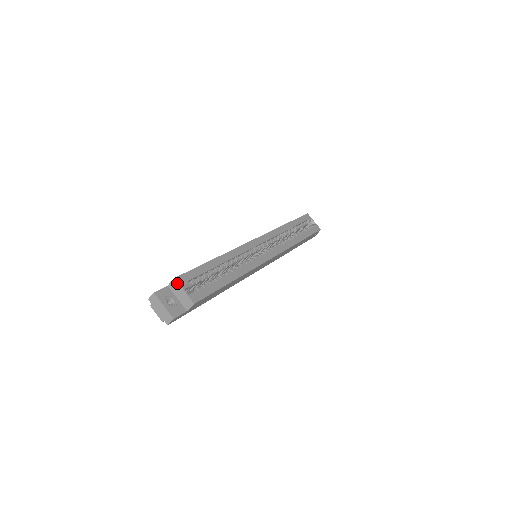
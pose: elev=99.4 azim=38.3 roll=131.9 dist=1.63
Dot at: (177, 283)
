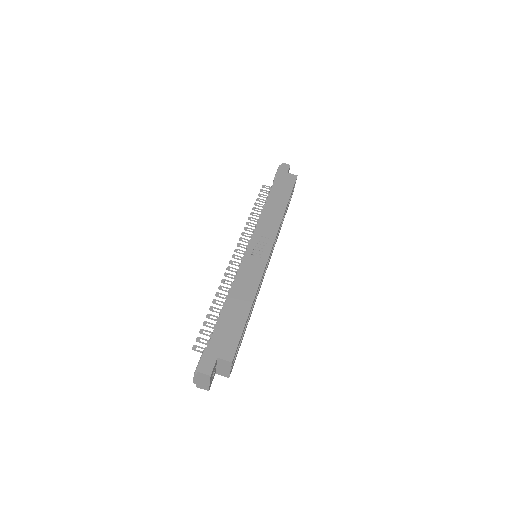
Dot at: (230, 365)
